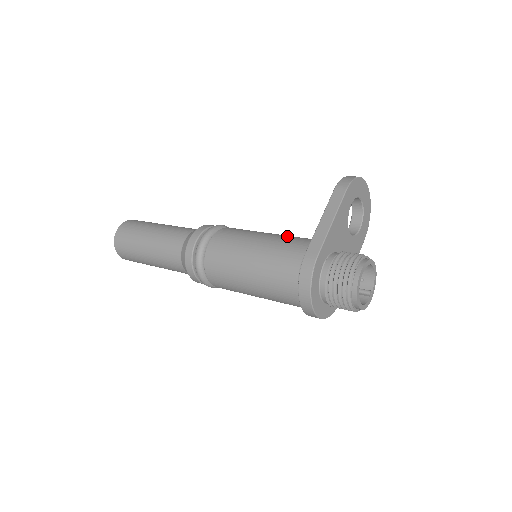
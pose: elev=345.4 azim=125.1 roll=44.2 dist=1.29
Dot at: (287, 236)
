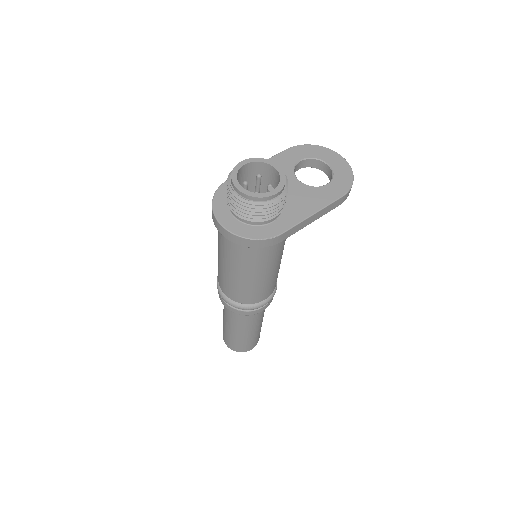
Dot at: occluded
